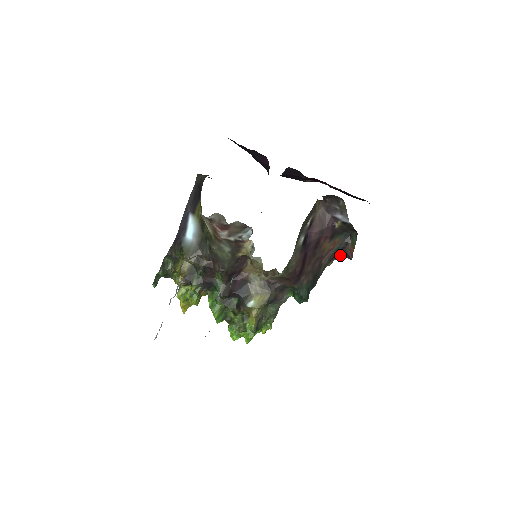
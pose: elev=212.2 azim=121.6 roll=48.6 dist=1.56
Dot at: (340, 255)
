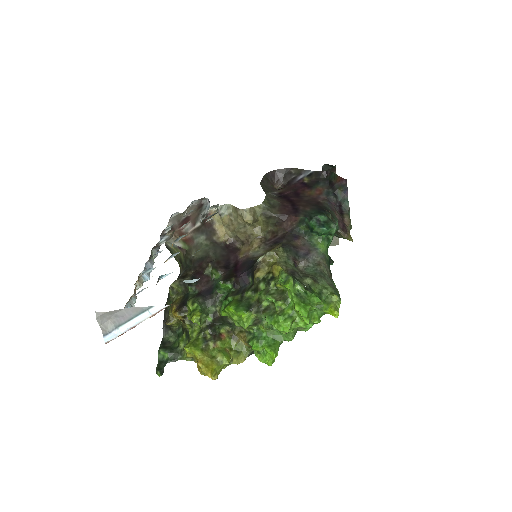
Dot at: (342, 200)
